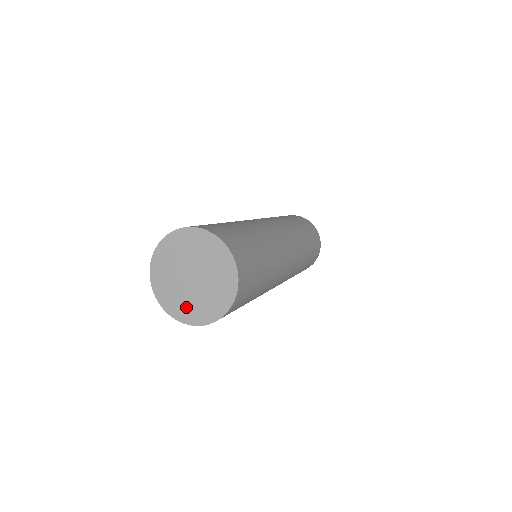
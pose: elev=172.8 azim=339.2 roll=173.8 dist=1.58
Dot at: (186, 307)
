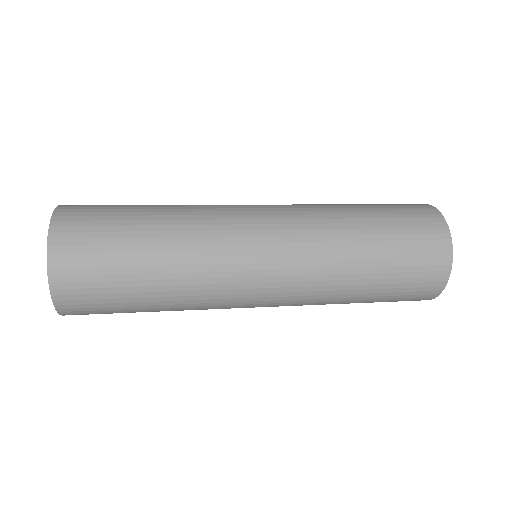
Dot at: occluded
